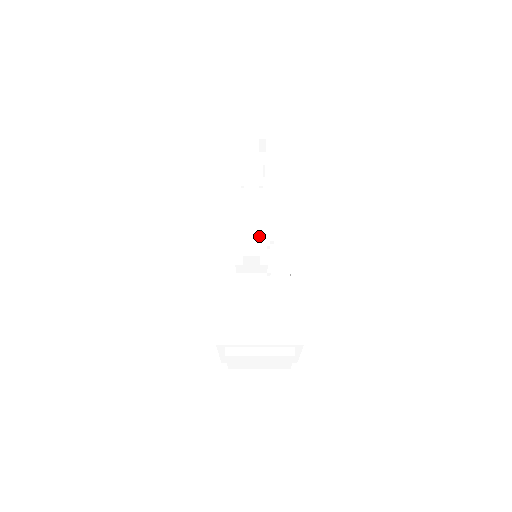
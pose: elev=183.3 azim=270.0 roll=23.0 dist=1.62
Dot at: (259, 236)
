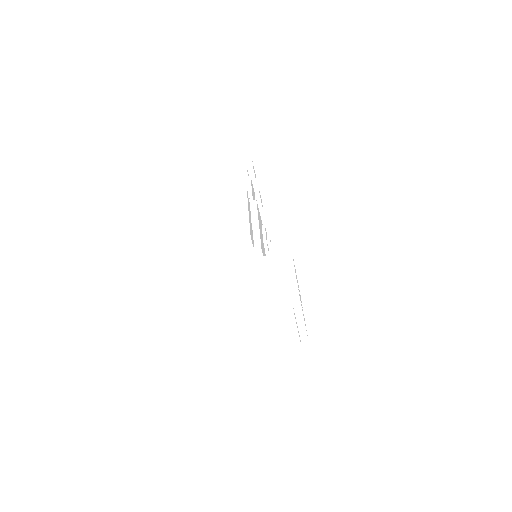
Dot at: (249, 224)
